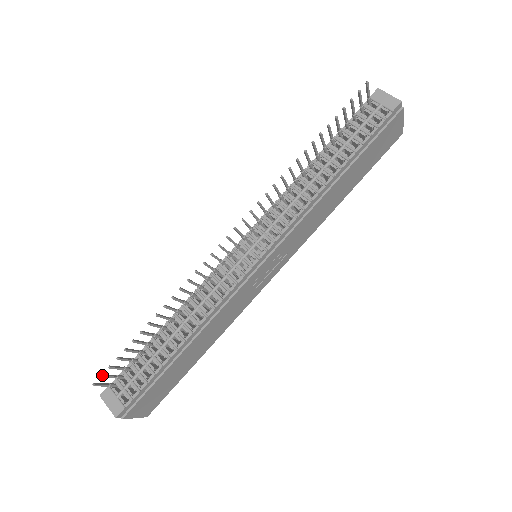
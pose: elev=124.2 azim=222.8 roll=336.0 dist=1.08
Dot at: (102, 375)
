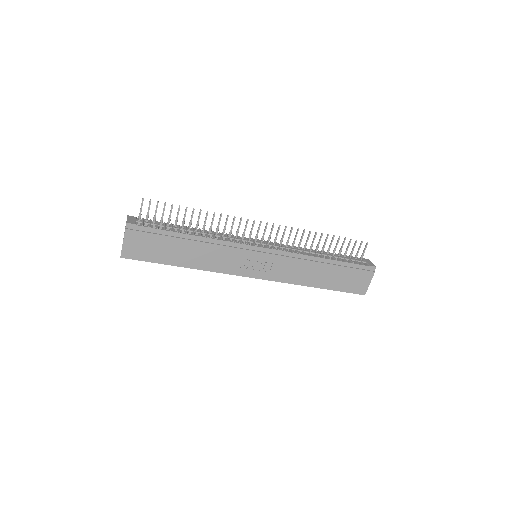
Dot at: occluded
